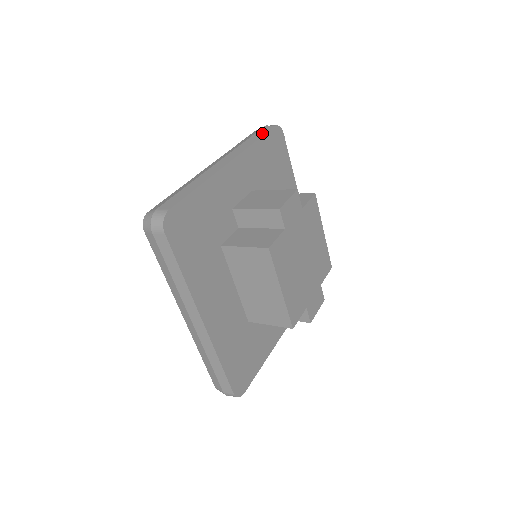
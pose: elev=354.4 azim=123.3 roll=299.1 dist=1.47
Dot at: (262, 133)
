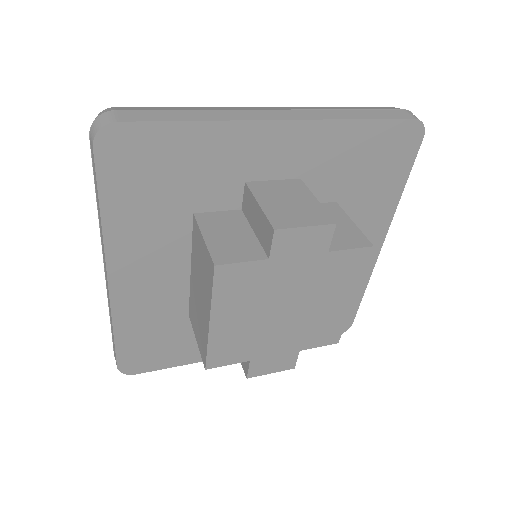
Dot at: (383, 115)
